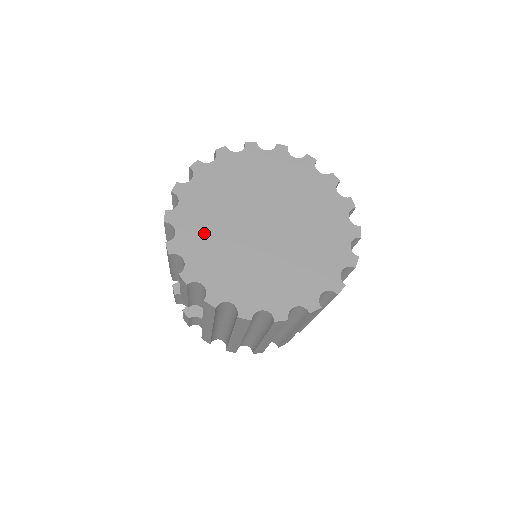
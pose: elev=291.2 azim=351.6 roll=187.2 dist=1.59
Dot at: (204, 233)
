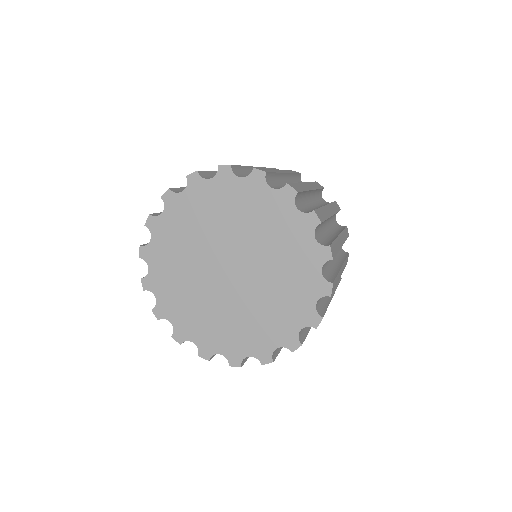
Dot at: (180, 233)
